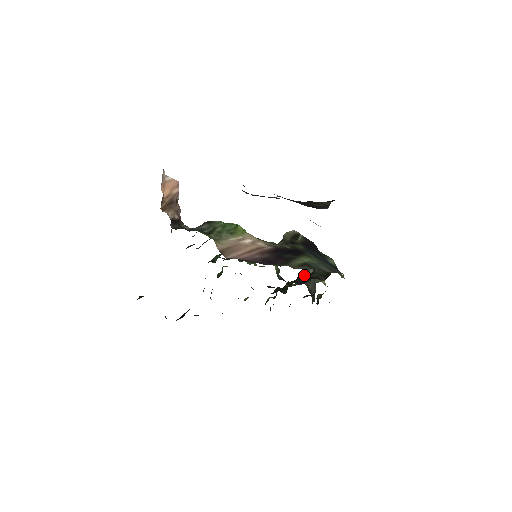
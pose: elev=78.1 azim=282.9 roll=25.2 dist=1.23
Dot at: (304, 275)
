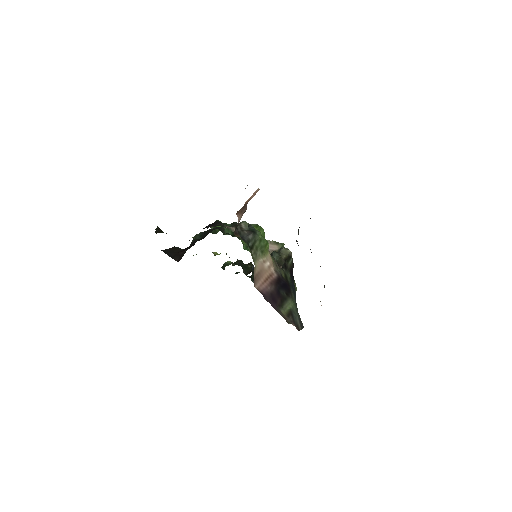
Dot at: occluded
